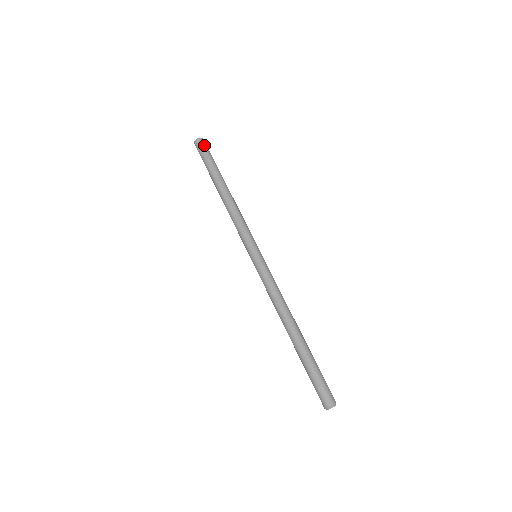
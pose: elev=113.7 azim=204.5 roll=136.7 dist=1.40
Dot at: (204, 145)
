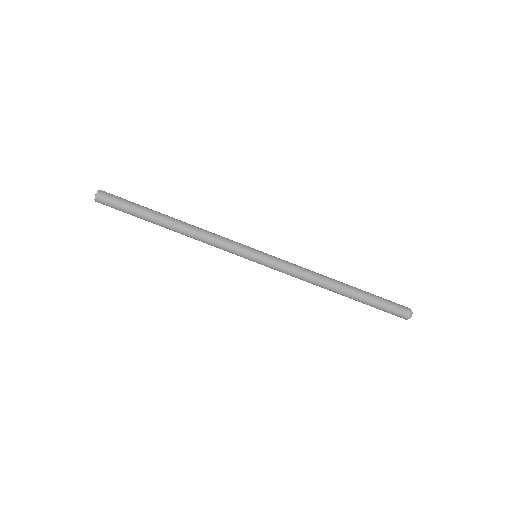
Dot at: (107, 202)
